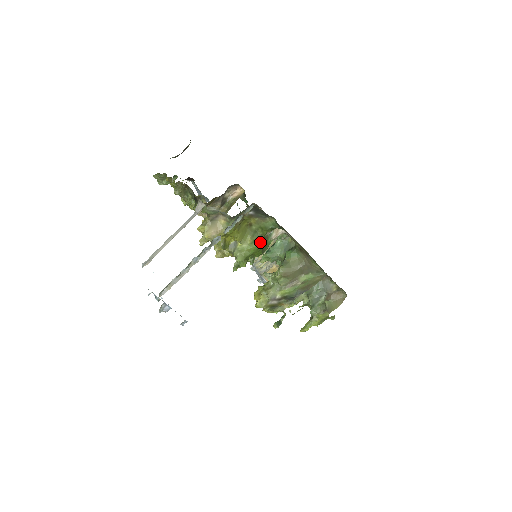
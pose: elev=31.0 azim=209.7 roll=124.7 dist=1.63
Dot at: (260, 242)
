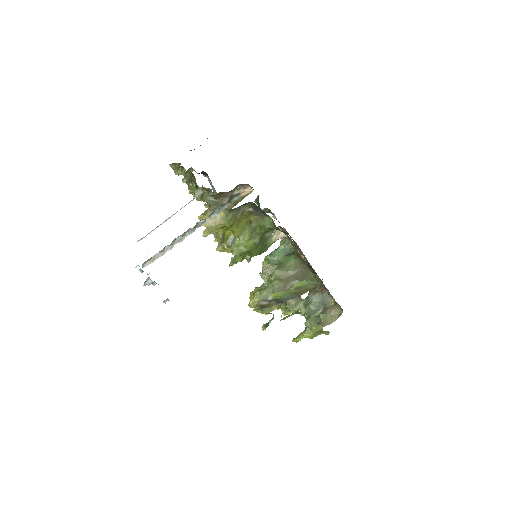
Dot at: (257, 240)
